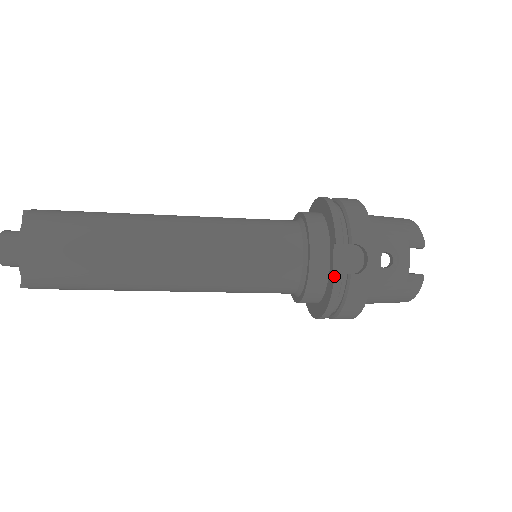
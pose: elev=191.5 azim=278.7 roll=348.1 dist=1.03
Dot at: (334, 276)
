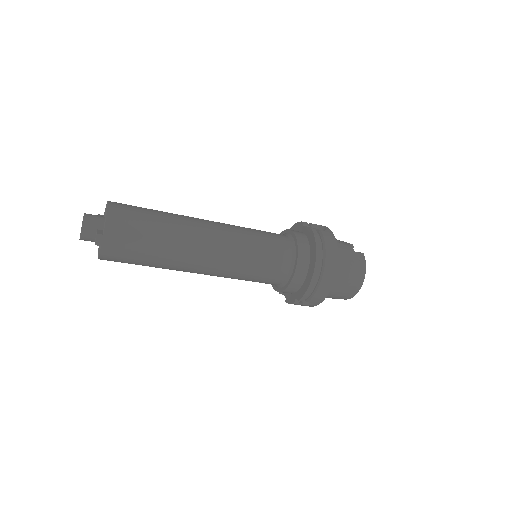
Dot at: (311, 229)
